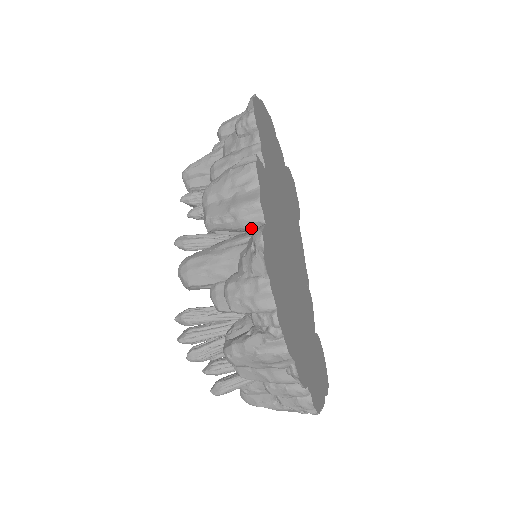
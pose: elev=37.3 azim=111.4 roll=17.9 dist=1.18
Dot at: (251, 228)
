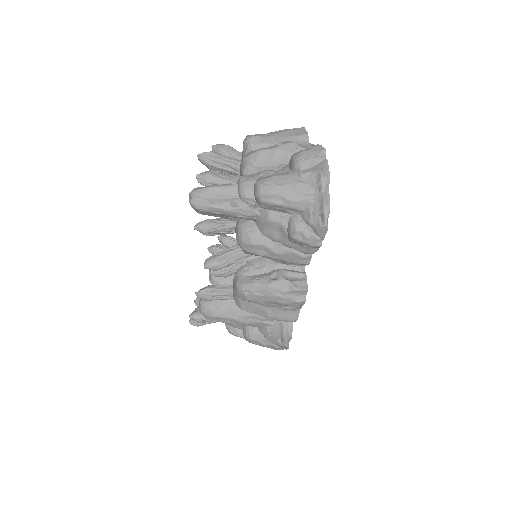
Dot at: occluded
